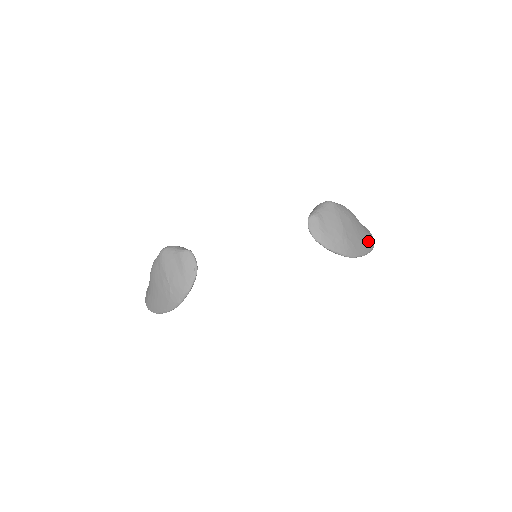
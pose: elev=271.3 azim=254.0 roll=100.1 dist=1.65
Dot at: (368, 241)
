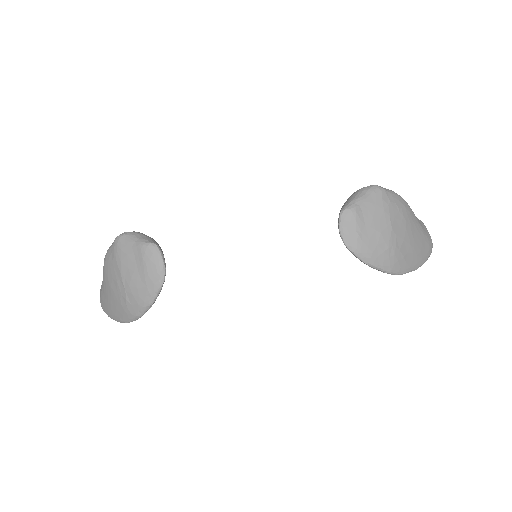
Dot at: (424, 247)
